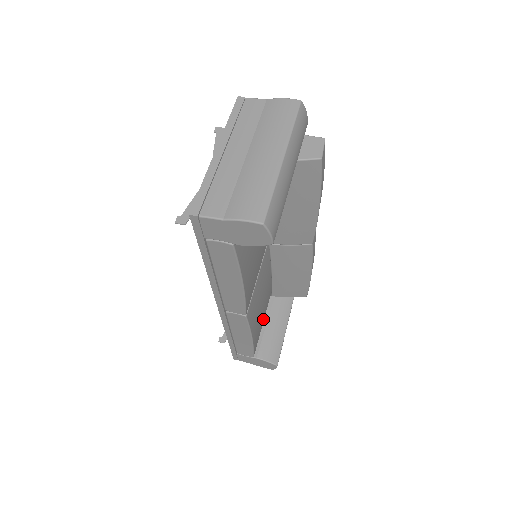
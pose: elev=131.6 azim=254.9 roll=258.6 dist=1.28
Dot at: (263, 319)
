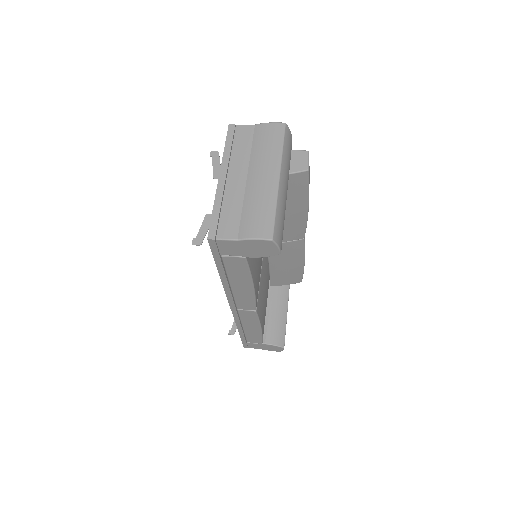
Dot at: occluded
